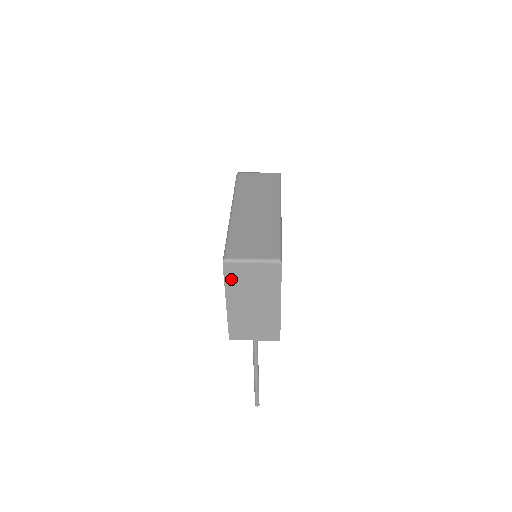
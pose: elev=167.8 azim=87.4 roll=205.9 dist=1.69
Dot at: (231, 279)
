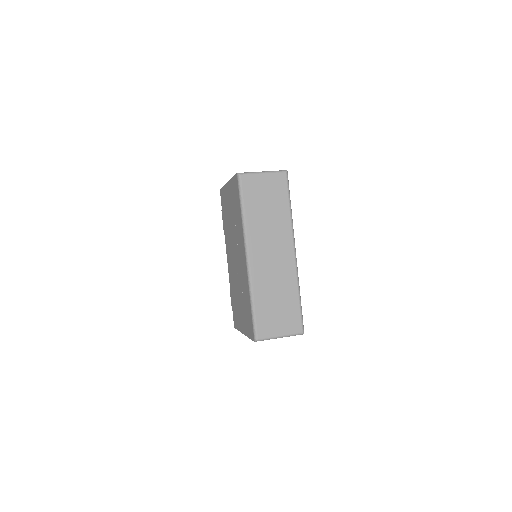
Dot at: occluded
